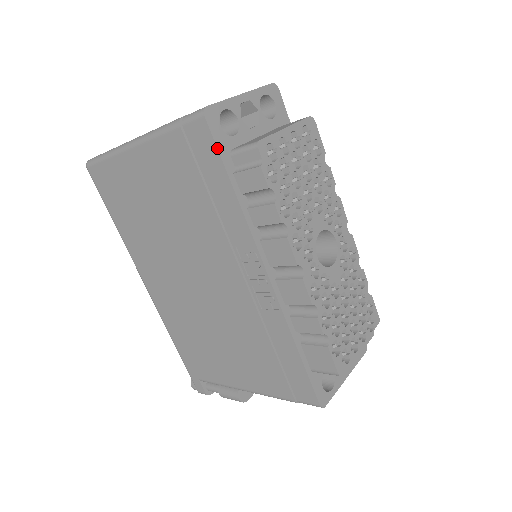
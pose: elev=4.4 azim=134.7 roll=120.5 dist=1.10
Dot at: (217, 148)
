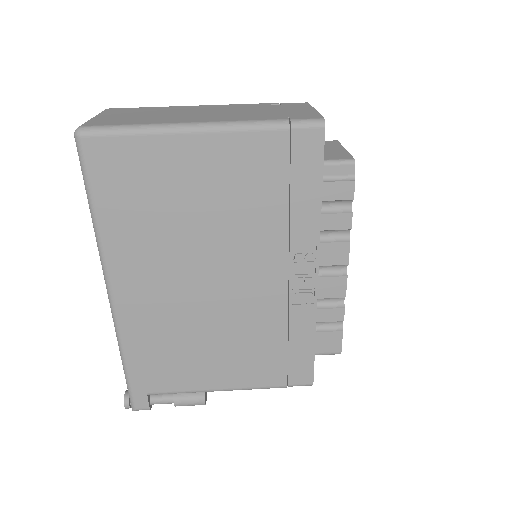
Dot at: occluded
